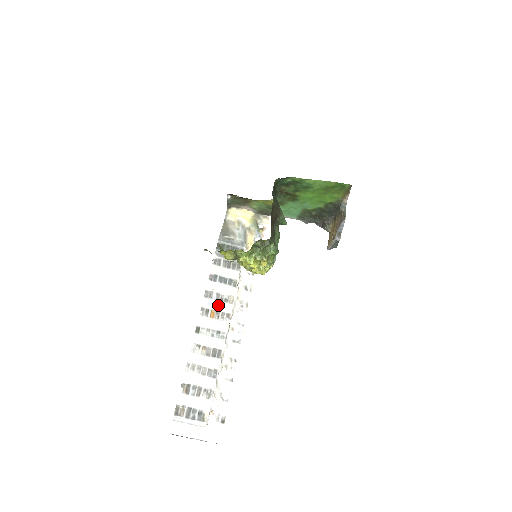
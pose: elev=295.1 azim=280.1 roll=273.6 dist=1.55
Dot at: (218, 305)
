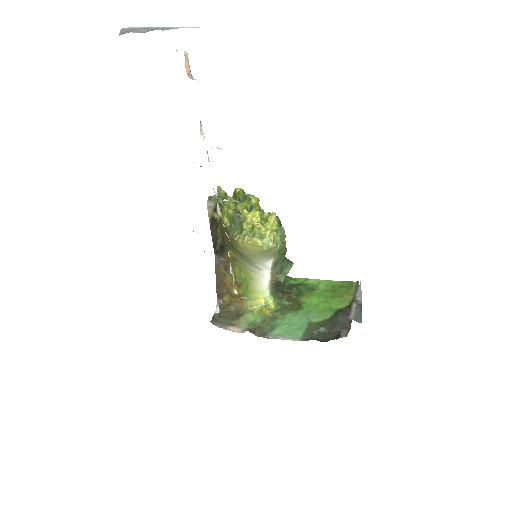
Dot at: occluded
